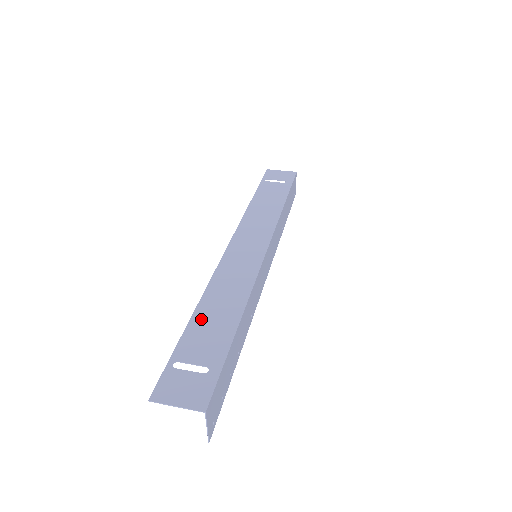
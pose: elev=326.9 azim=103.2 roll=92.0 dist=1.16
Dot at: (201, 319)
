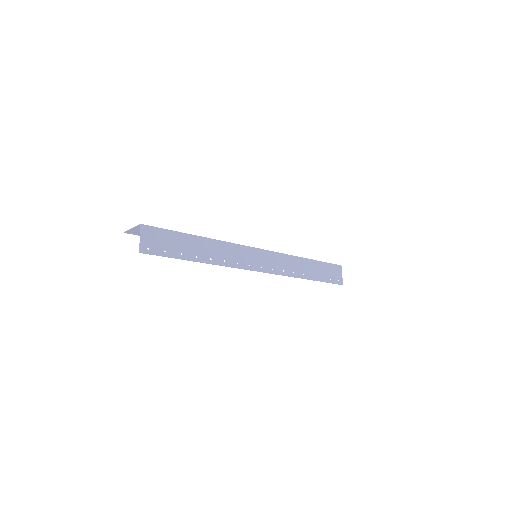
Dot at: occluded
